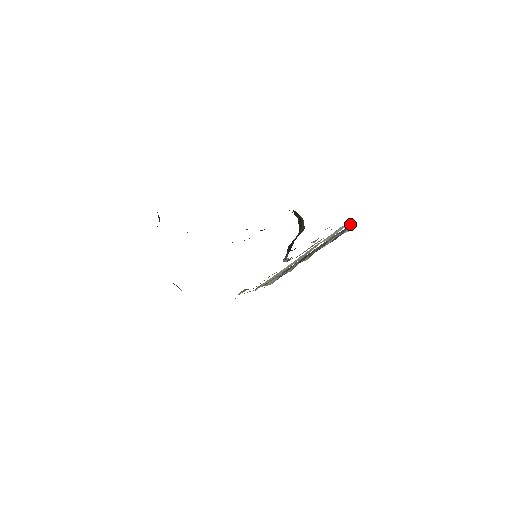
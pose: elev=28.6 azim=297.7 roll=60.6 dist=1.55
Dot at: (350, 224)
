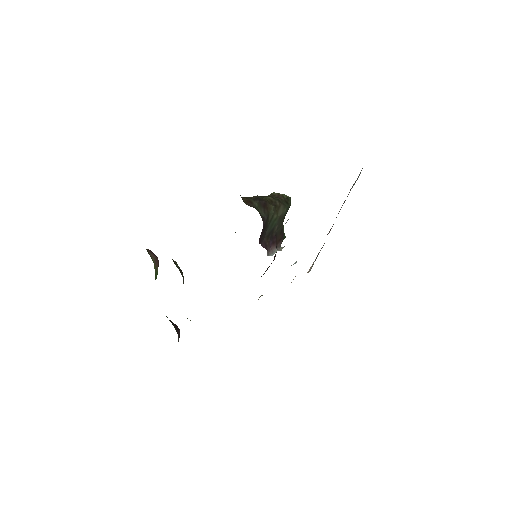
Dot at: occluded
